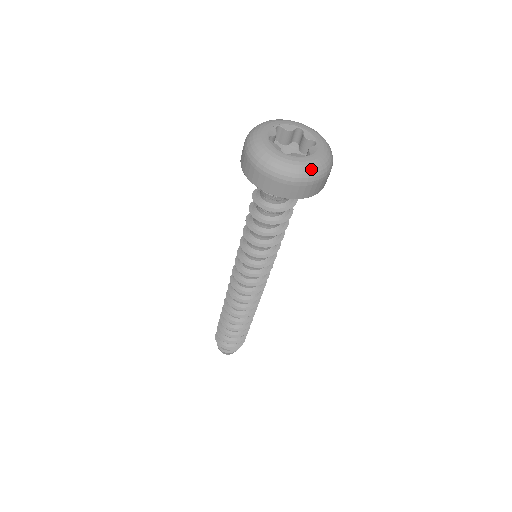
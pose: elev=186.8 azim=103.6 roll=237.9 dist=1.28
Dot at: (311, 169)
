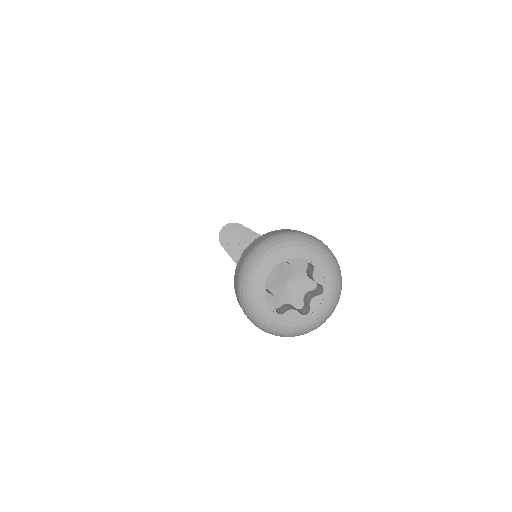
Dot at: (304, 331)
